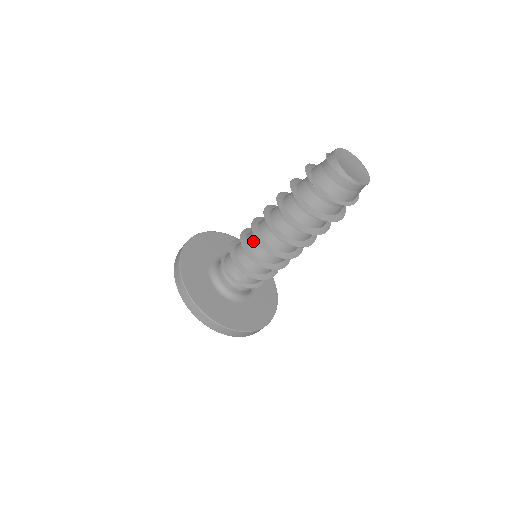
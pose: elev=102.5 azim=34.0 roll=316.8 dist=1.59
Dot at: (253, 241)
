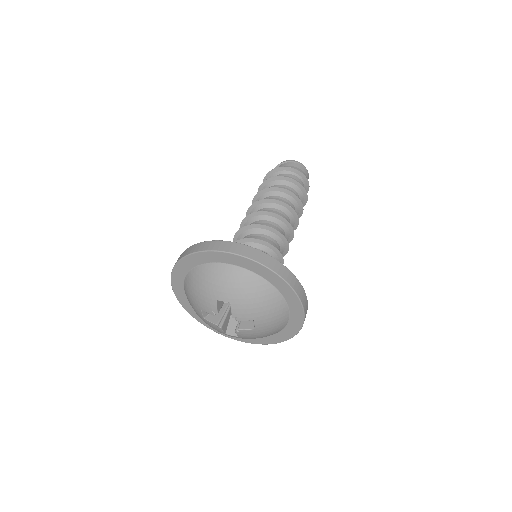
Dot at: occluded
